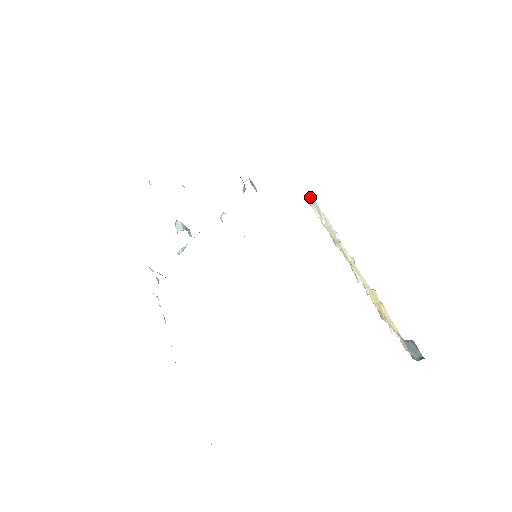
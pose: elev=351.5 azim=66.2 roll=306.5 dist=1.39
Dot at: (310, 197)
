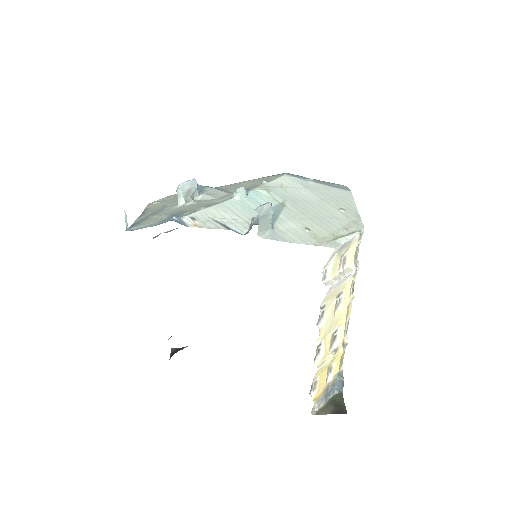
Dot at: (333, 253)
